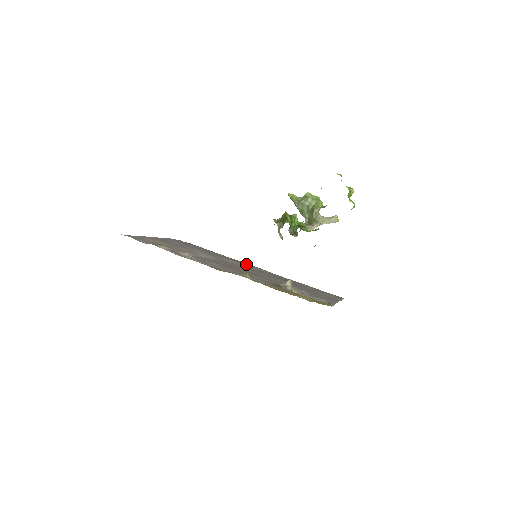
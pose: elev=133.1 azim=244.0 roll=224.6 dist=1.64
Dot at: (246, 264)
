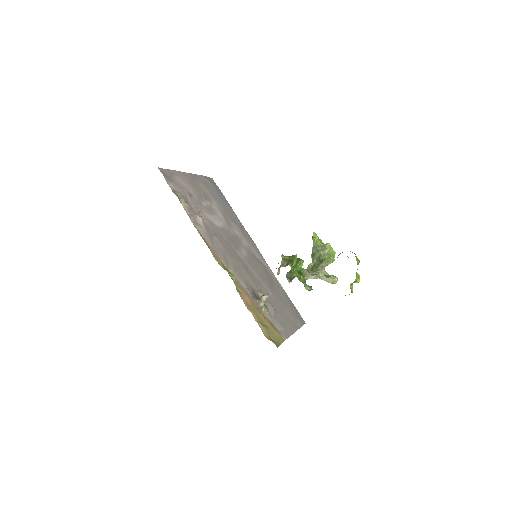
Dot at: (250, 241)
